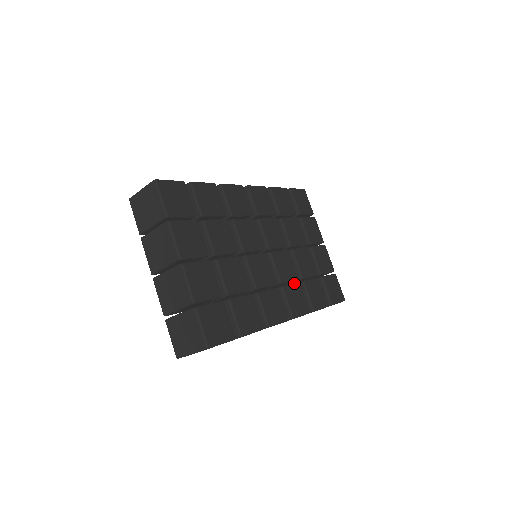
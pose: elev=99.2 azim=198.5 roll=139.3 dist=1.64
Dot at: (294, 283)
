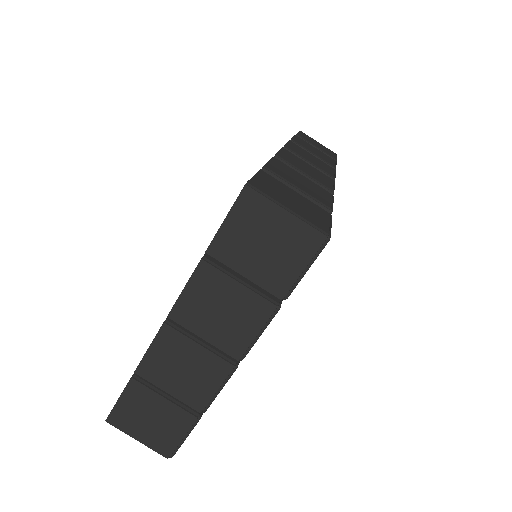
Dot at: occluded
